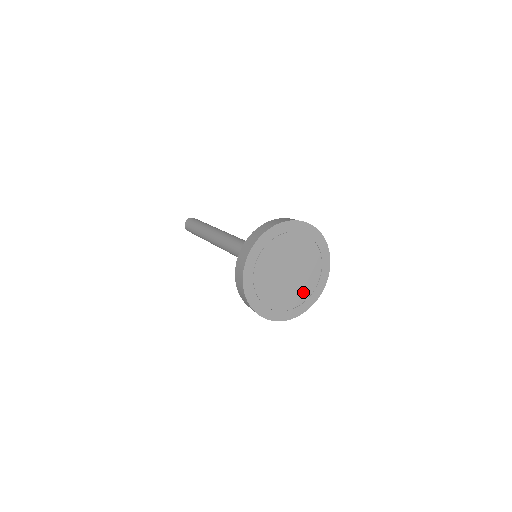
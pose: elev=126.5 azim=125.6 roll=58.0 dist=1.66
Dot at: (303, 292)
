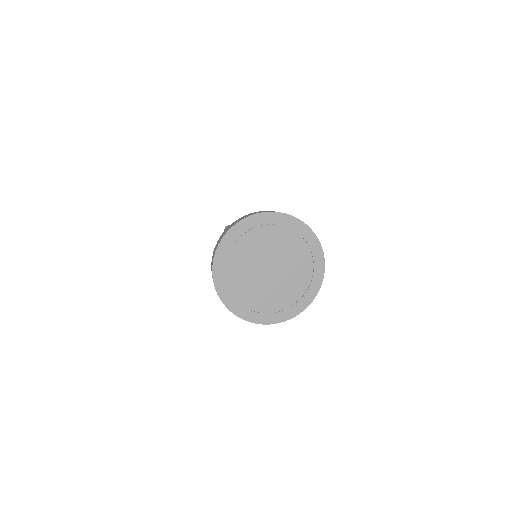
Dot at: (286, 297)
